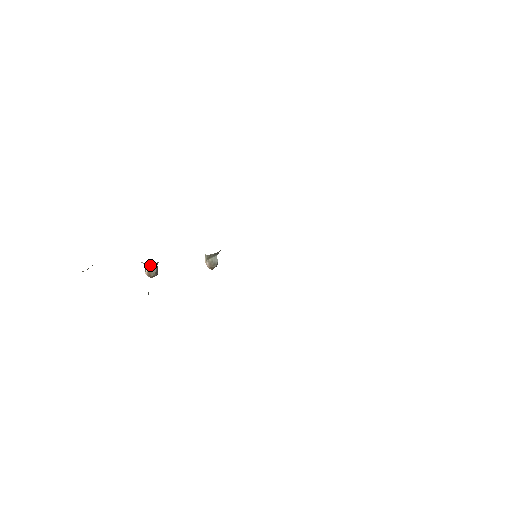
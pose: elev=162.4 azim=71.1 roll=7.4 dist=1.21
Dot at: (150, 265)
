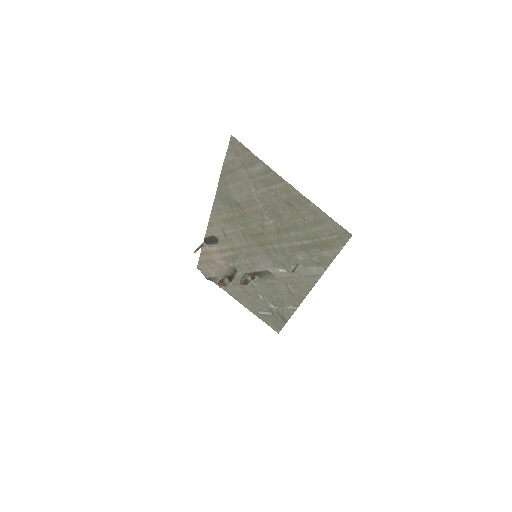
Dot at: (224, 278)
